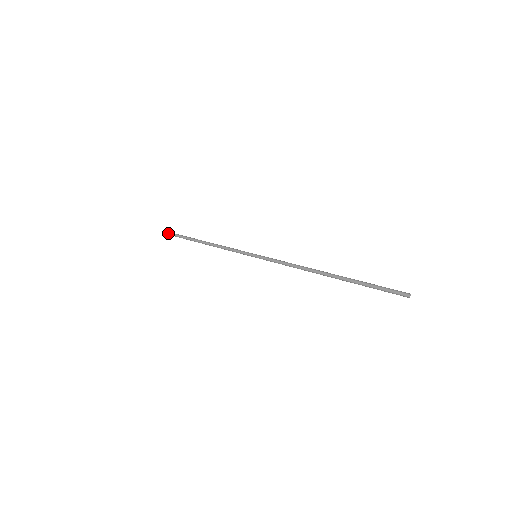
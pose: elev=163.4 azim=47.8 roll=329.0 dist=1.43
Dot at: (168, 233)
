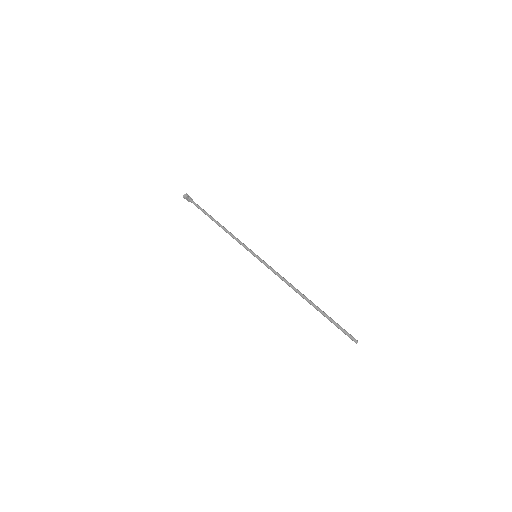
Dot at: (189, 199)
